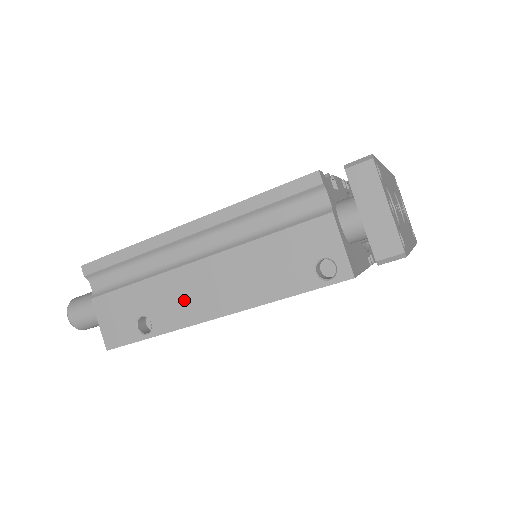
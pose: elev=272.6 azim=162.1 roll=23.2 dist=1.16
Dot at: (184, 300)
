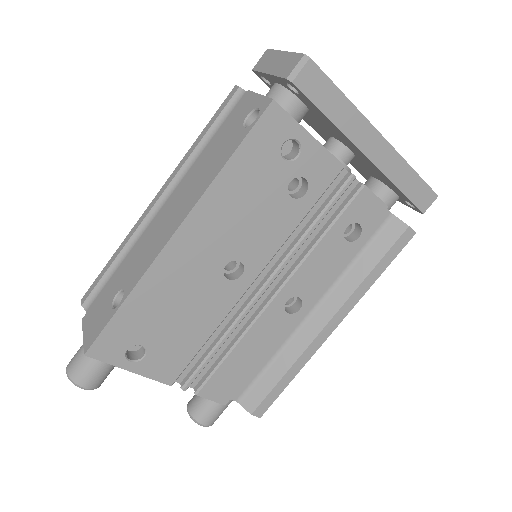
Dot at: (150, 246)
